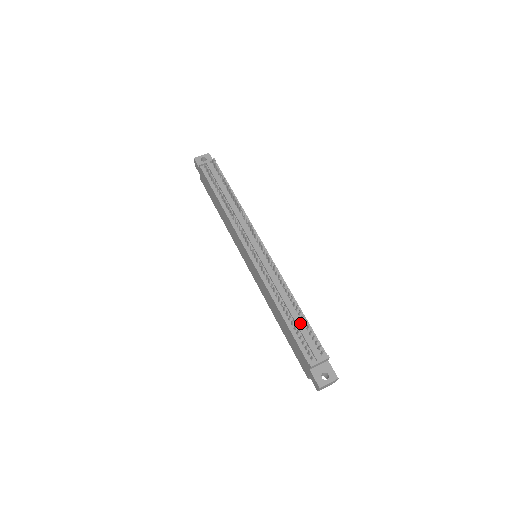
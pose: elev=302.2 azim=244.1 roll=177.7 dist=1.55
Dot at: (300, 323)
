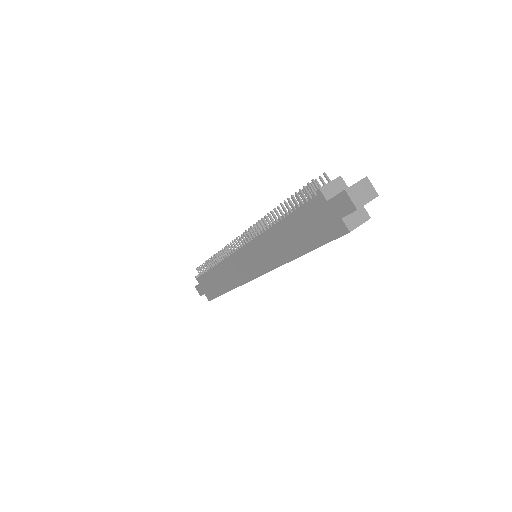
Dot at: (299, 204)
